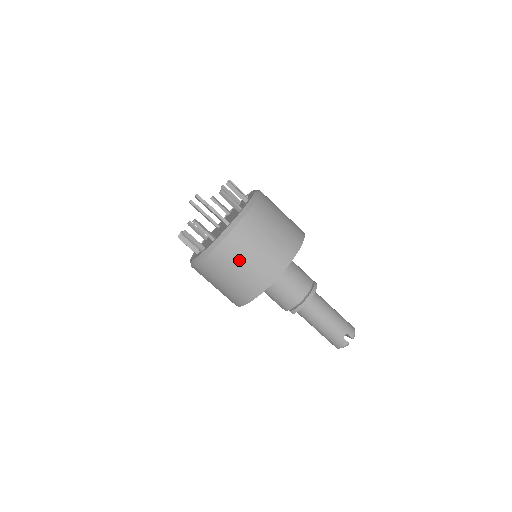
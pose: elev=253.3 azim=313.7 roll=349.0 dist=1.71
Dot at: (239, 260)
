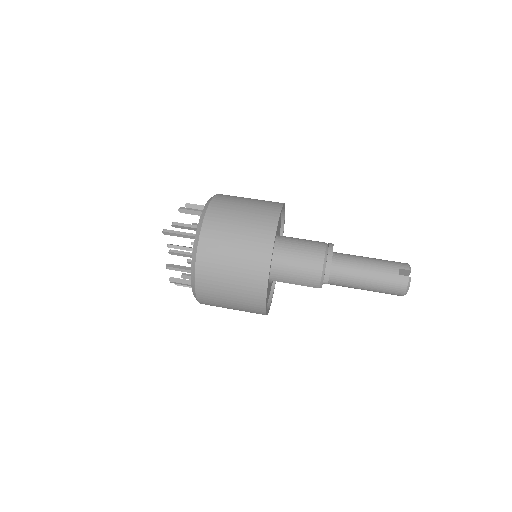
Dot at: (226, 247)
